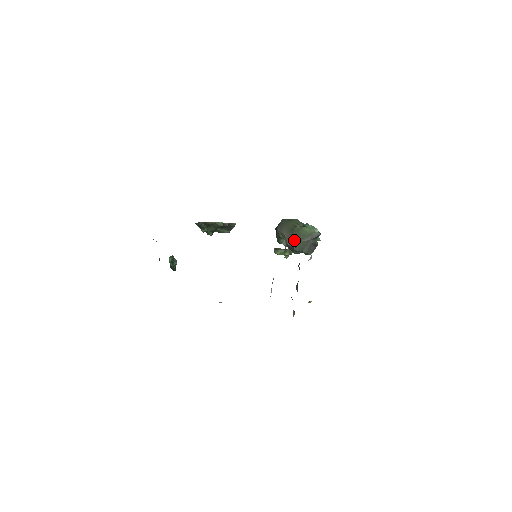
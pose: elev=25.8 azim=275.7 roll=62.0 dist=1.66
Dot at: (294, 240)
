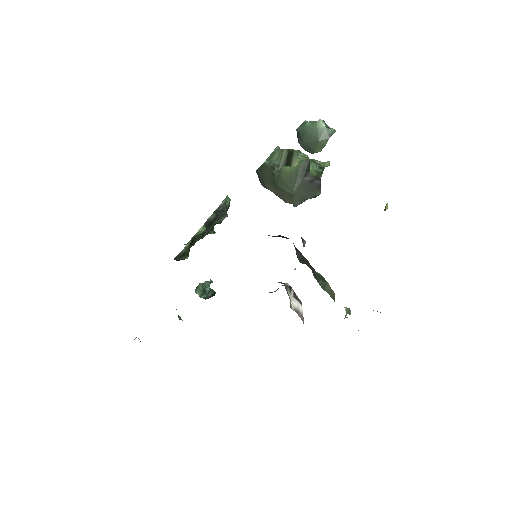
Dot at: (285, 195)
